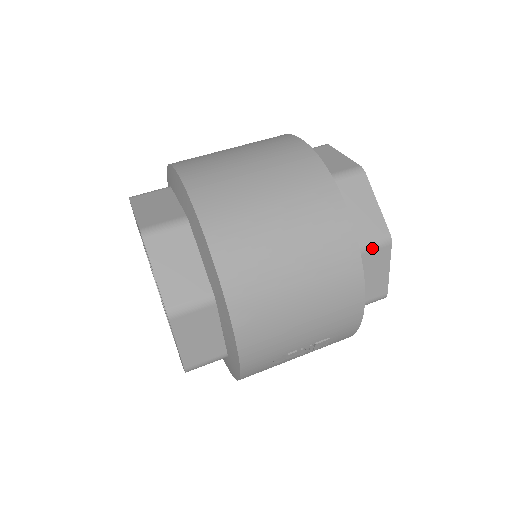
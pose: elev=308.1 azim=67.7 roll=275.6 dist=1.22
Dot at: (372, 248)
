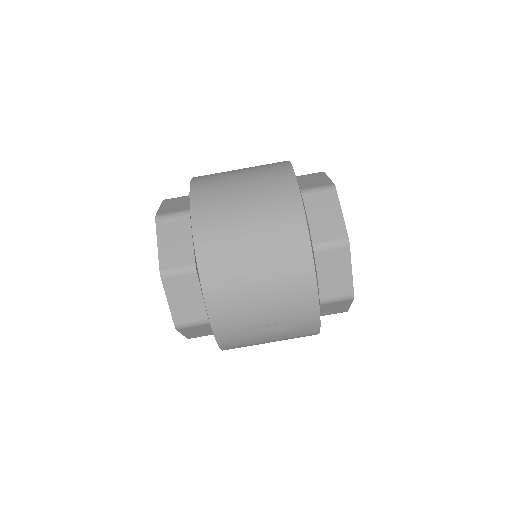
Dot at: (331, 247)
